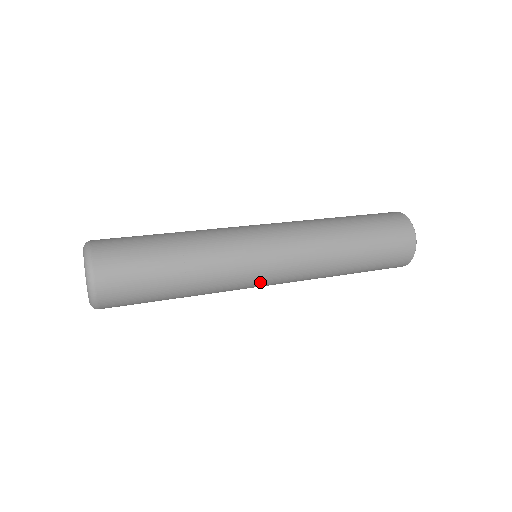
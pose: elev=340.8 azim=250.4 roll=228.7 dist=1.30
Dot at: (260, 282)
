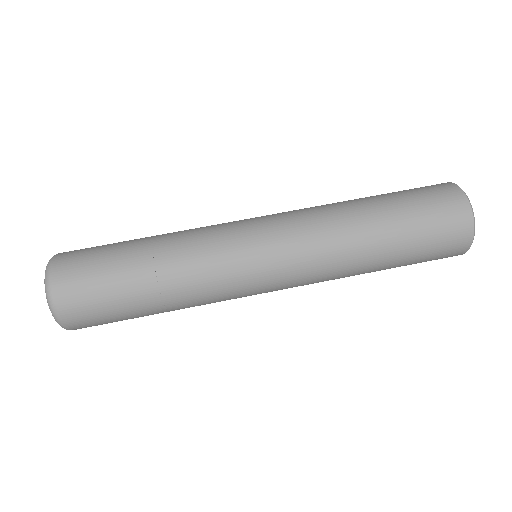
Dot at: occluded
